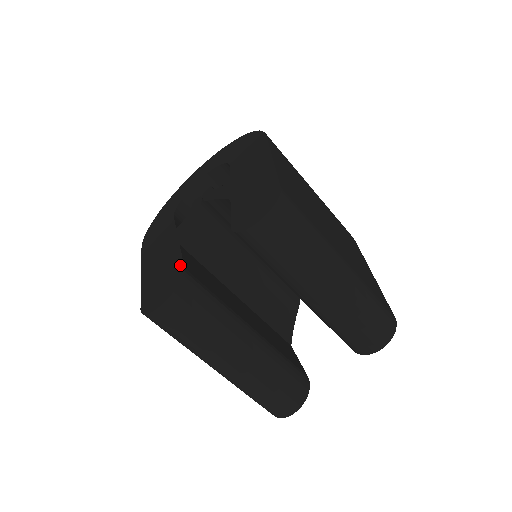
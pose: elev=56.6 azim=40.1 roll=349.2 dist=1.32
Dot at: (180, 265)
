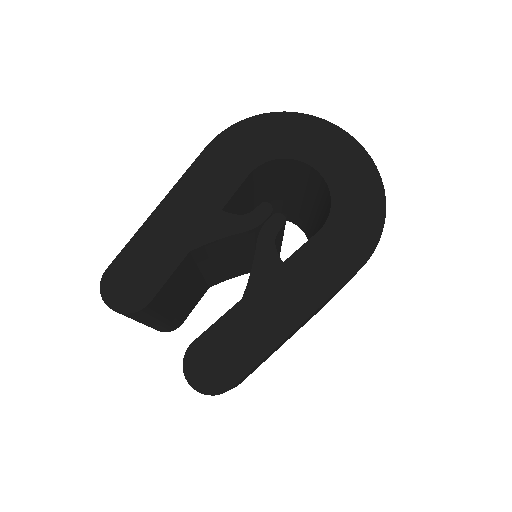
Dot at: (156, 289)
